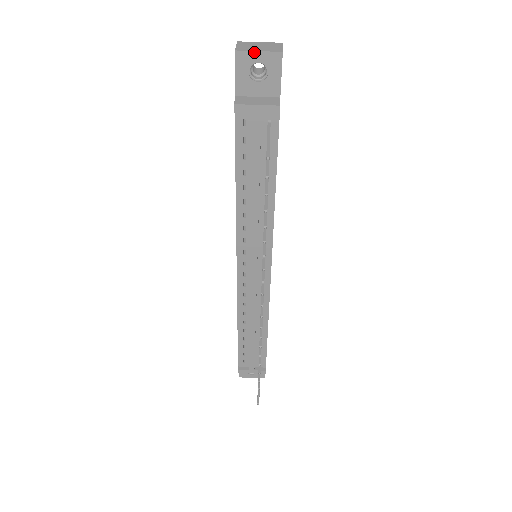
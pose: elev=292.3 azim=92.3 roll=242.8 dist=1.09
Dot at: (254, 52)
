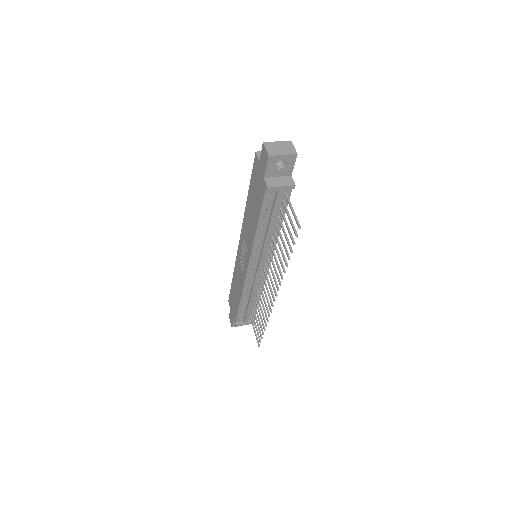
Dot at: (280, 156)
